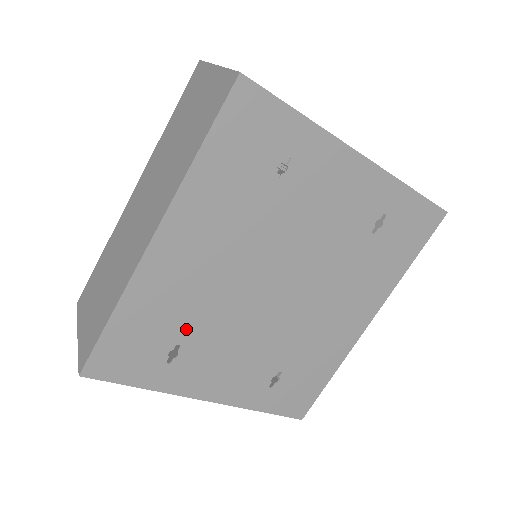
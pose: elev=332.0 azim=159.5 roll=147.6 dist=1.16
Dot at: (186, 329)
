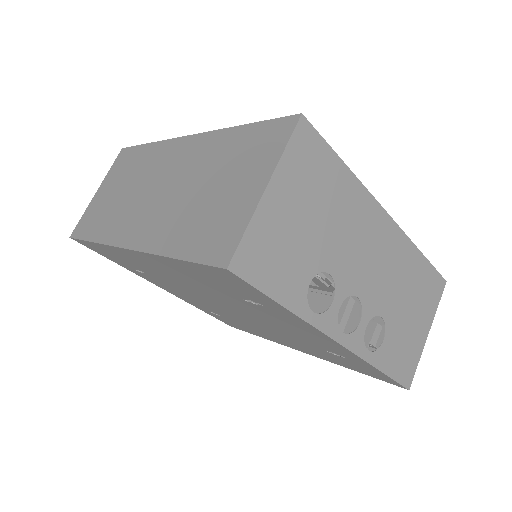
Dot at: (150, 274)
